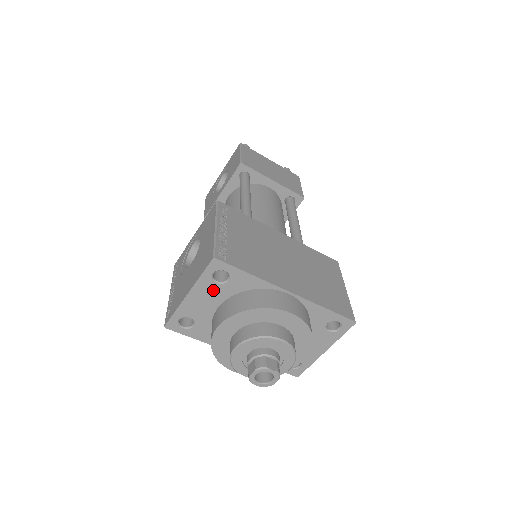
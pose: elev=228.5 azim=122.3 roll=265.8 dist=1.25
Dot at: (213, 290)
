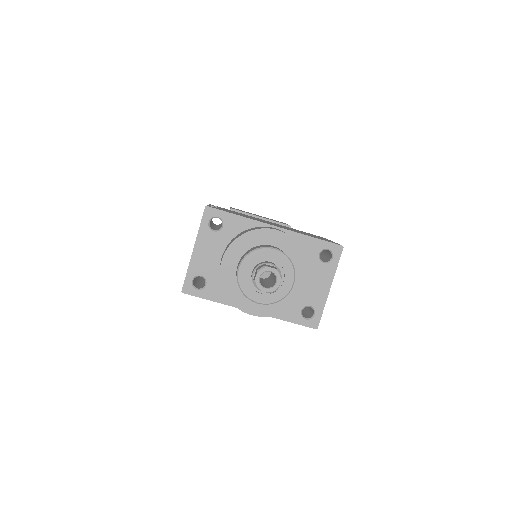
Dot at: (213, 240)
